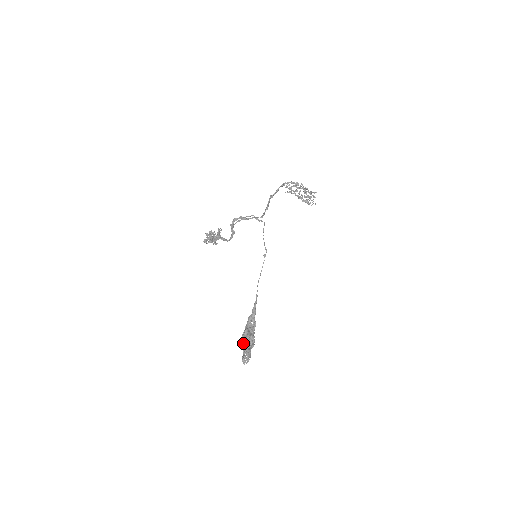
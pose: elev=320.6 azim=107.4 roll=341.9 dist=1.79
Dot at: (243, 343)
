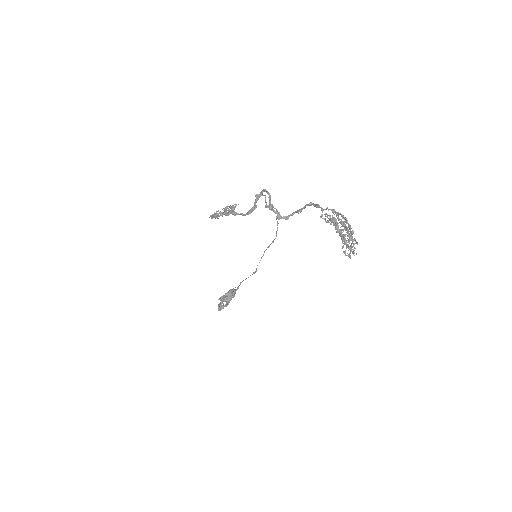
Dot at: occluded
